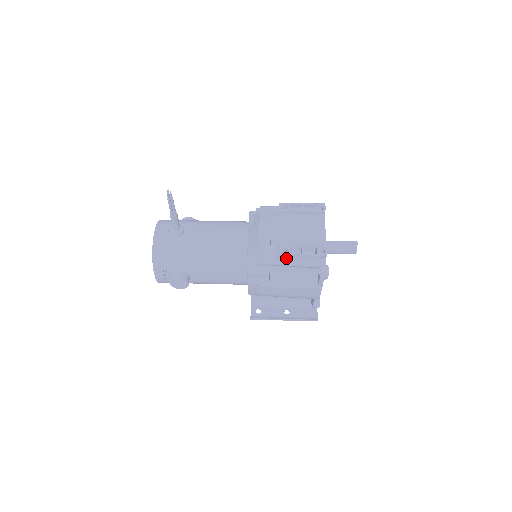
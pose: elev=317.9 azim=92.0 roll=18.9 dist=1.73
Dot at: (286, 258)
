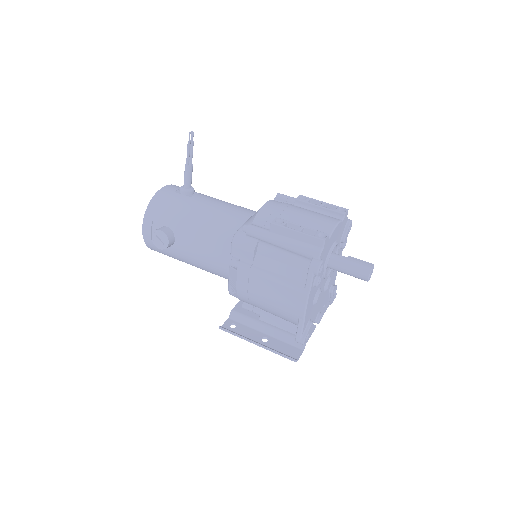
Dot at: (278, 233)
